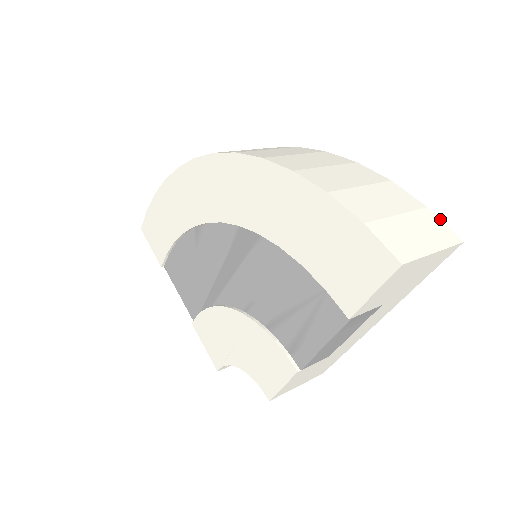
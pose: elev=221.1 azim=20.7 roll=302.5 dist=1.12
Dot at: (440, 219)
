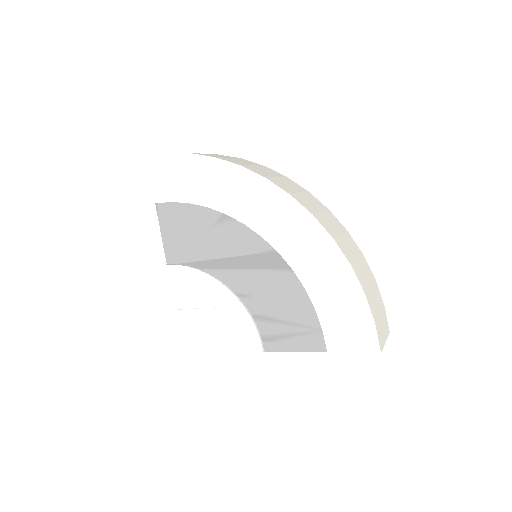
Dot at: occluded
